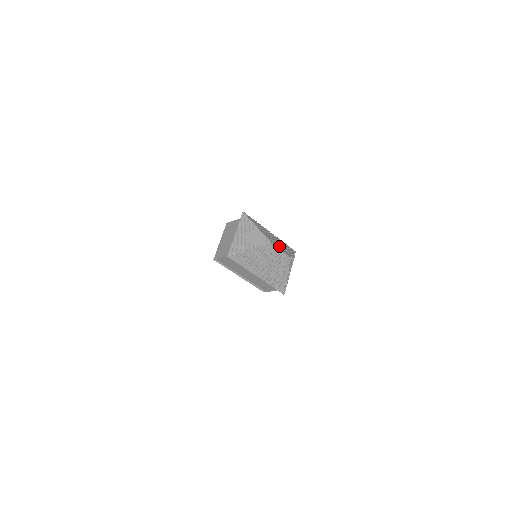
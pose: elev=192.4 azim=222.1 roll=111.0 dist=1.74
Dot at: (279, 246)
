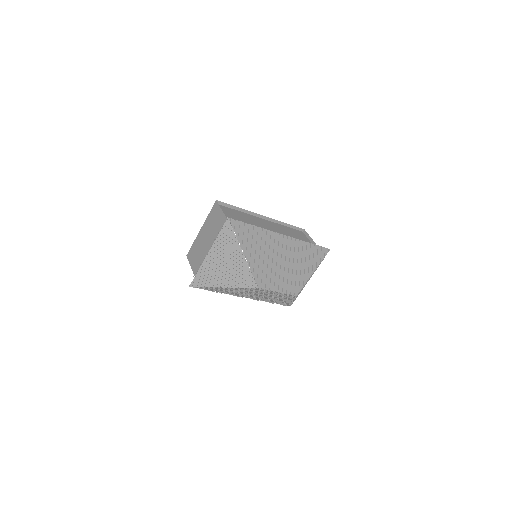
Dot at: (278, 281)
